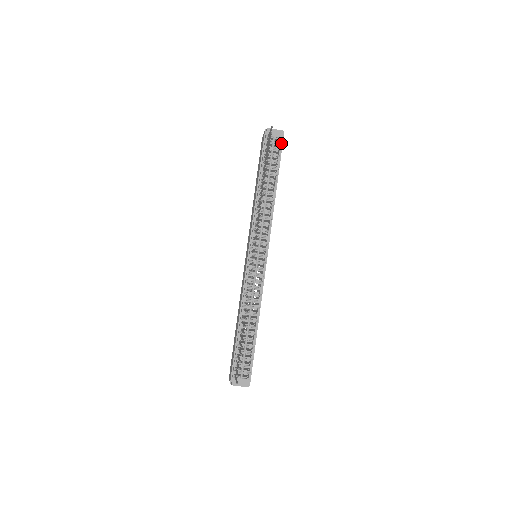
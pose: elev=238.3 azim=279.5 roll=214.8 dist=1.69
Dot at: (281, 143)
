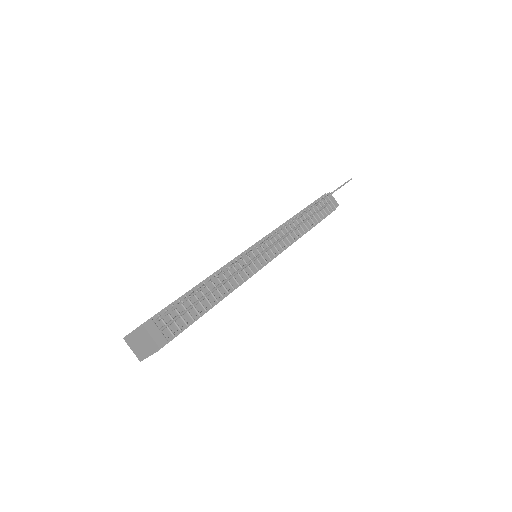
Dot at: (333, 209)
